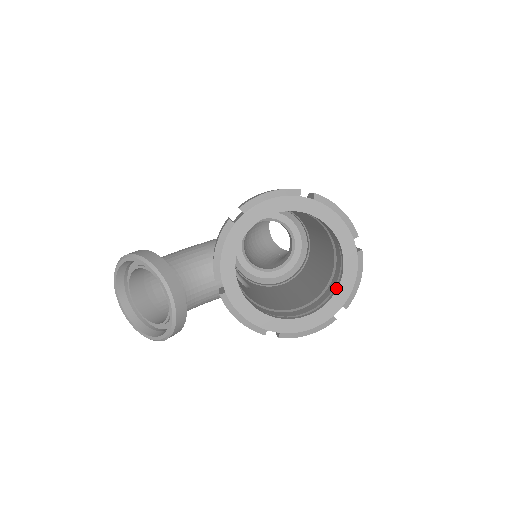
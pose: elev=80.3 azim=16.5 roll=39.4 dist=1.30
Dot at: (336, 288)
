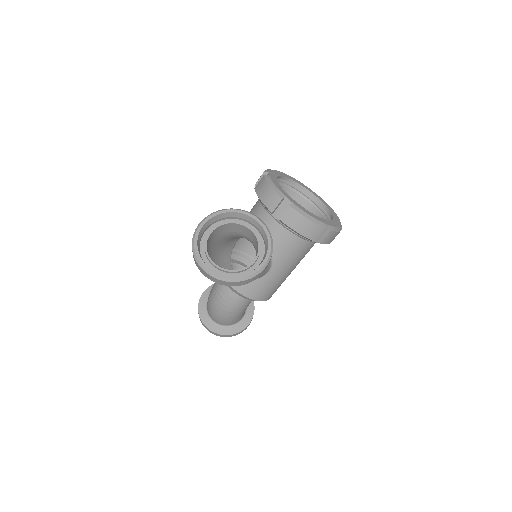
Dot at: (329, 212)
